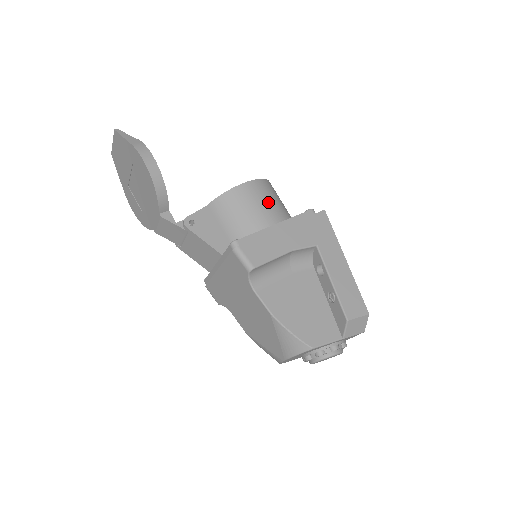
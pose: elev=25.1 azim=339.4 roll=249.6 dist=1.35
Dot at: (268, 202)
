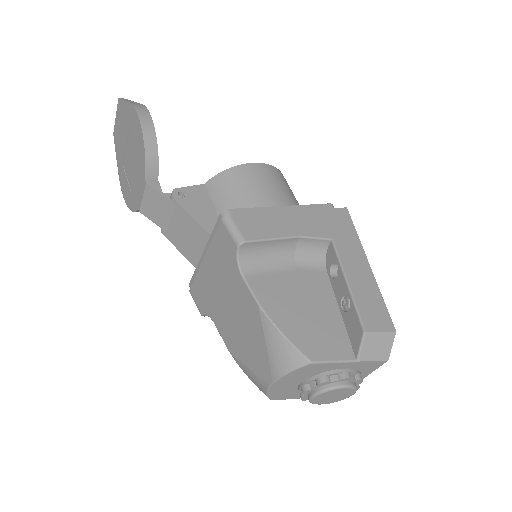
Dot at: (278, 187)
